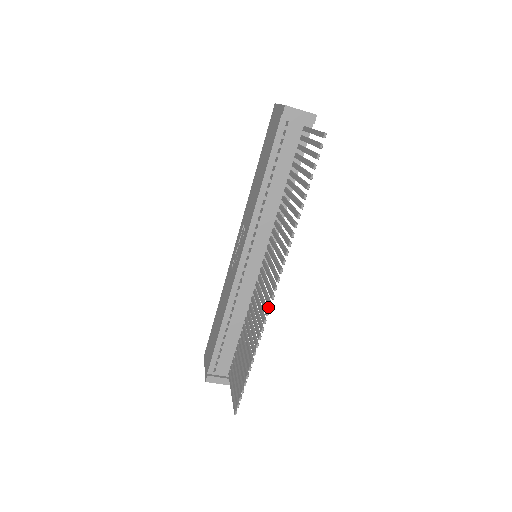
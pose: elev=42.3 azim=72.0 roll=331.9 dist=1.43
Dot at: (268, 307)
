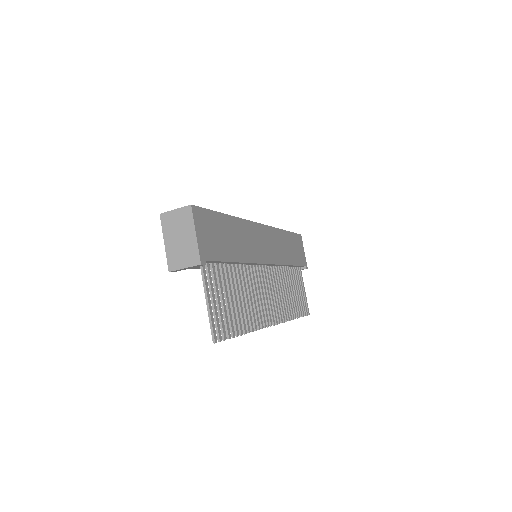
Dot at: (278, 323)
